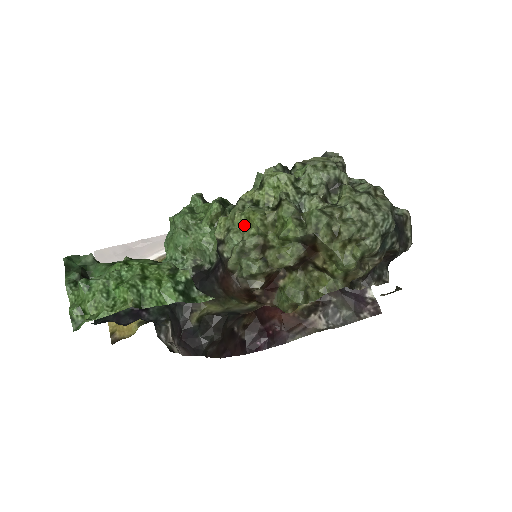
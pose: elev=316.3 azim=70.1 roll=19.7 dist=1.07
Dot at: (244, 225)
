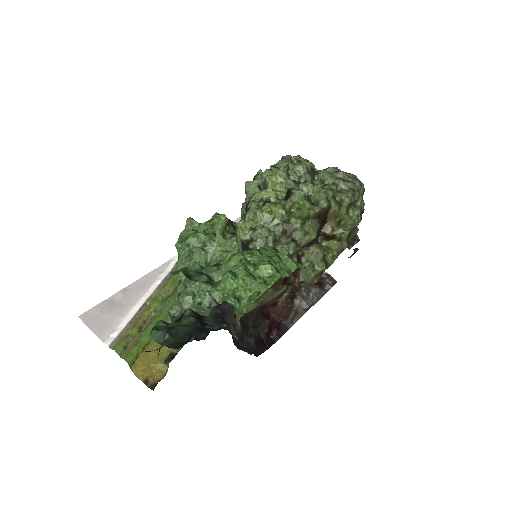
Dot at: (267, 219)
